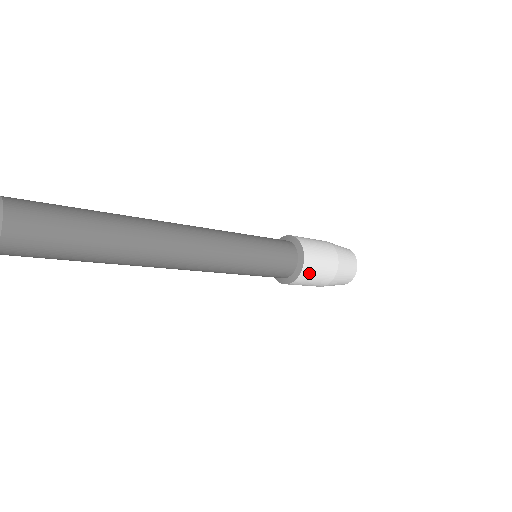
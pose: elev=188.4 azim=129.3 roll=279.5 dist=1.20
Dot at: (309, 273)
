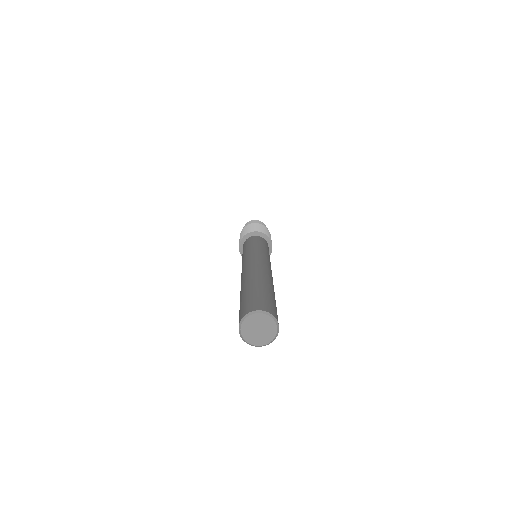
Dot at: (271, 240)
